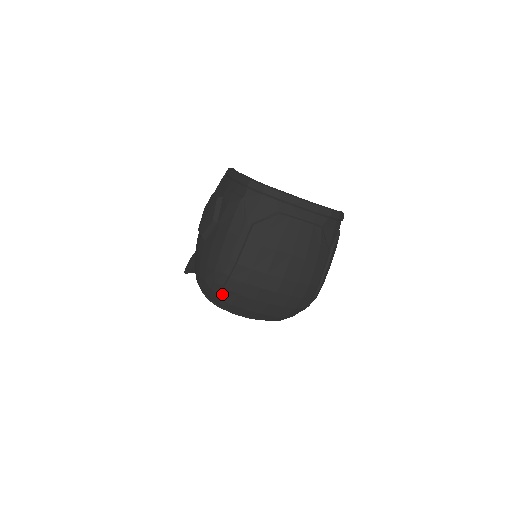
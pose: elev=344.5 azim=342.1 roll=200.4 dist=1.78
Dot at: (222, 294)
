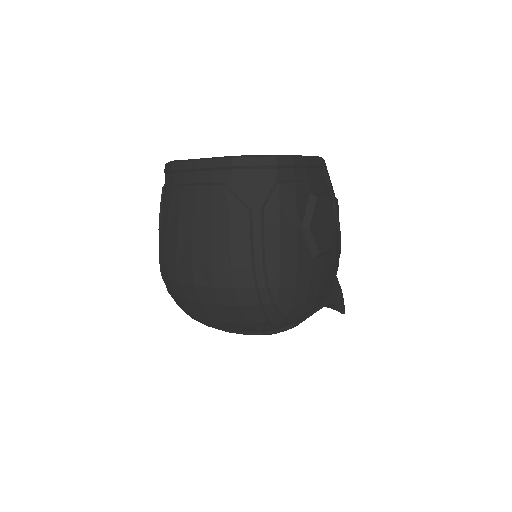
Dot at: (175, 301)
